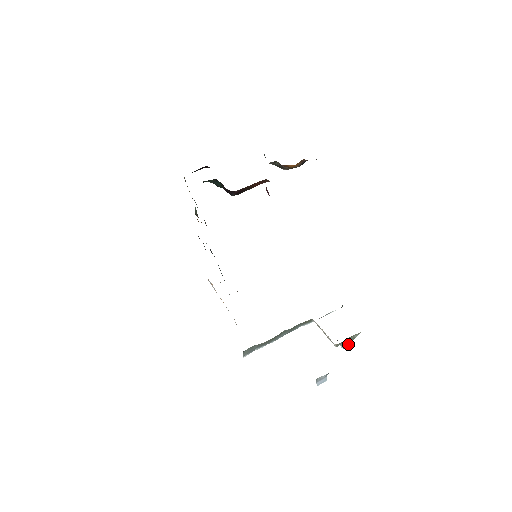
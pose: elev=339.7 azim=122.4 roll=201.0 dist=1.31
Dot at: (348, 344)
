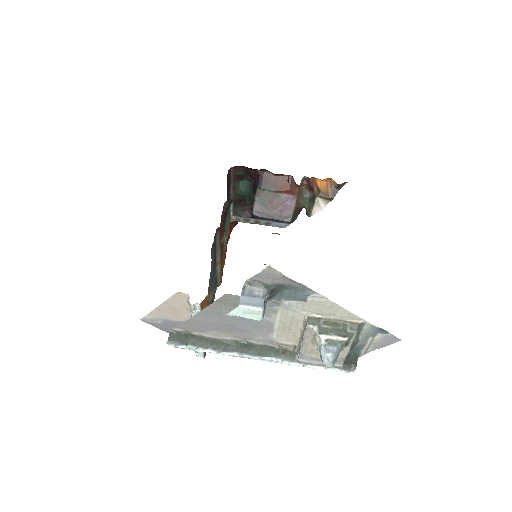
Dot at: (334, 346)
